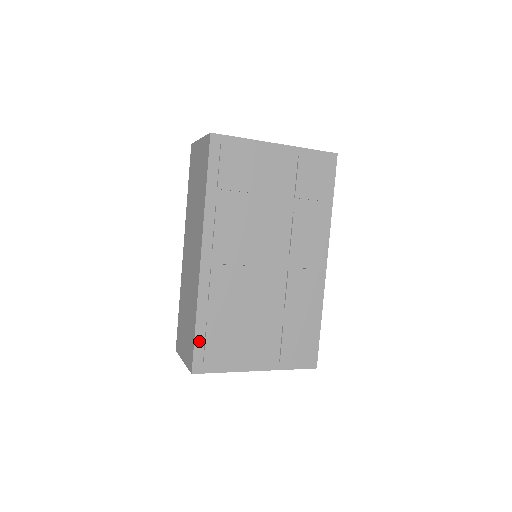
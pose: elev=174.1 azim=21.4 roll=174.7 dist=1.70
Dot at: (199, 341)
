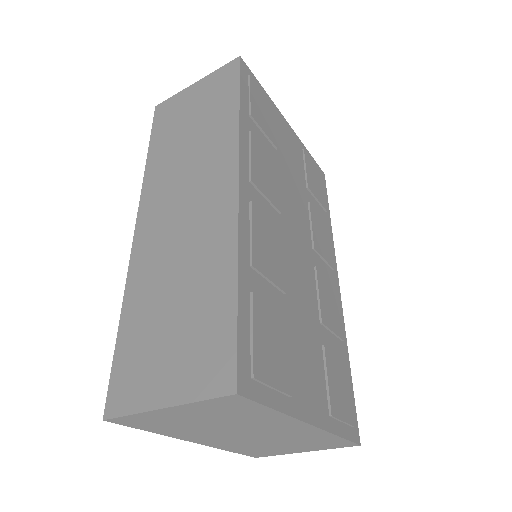
Dot at: (243, 324)
